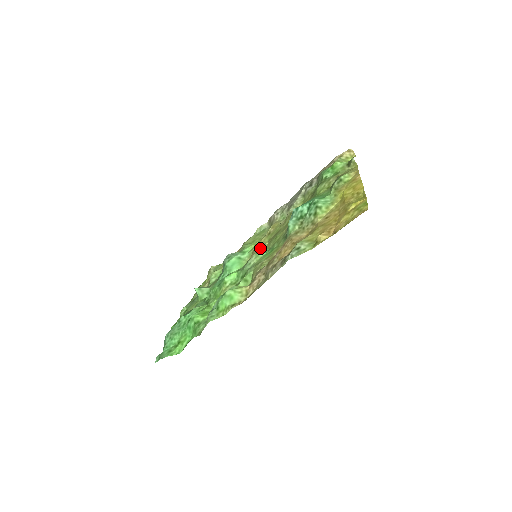
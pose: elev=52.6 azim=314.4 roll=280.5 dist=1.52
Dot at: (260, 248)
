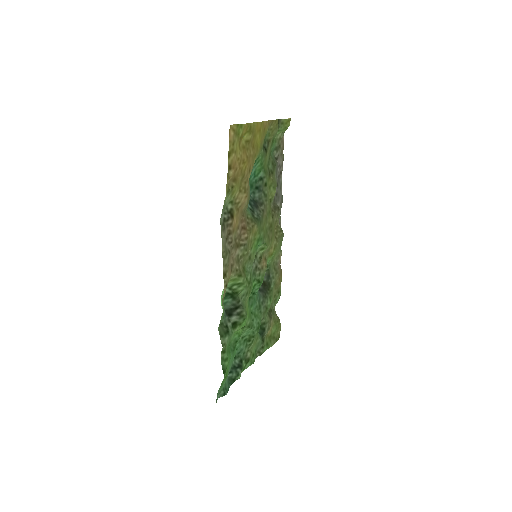
Dot at: (265, 250)
